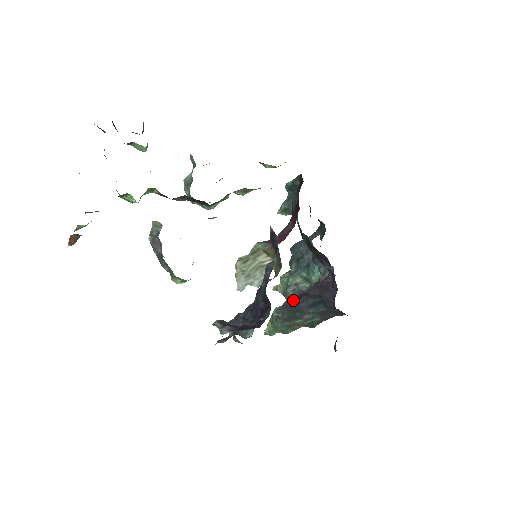
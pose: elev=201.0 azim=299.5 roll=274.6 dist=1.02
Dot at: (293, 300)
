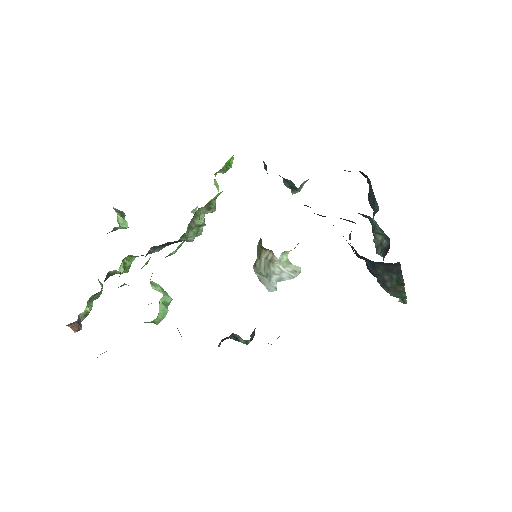
Dot at: occluded
